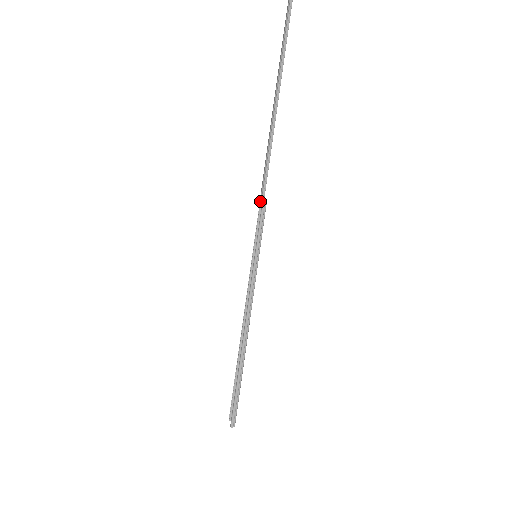
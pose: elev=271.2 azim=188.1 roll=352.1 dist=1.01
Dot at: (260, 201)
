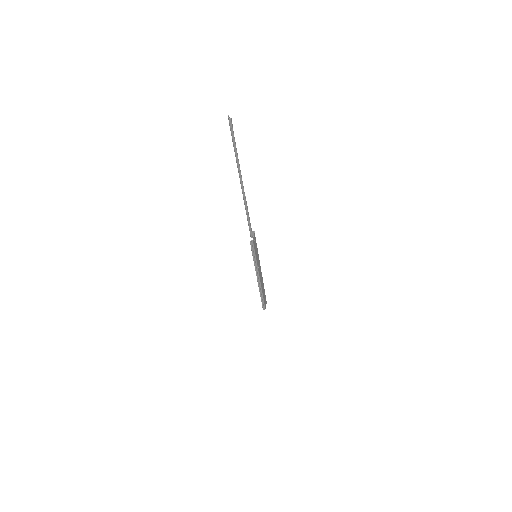
Dot at: (250, 235)
